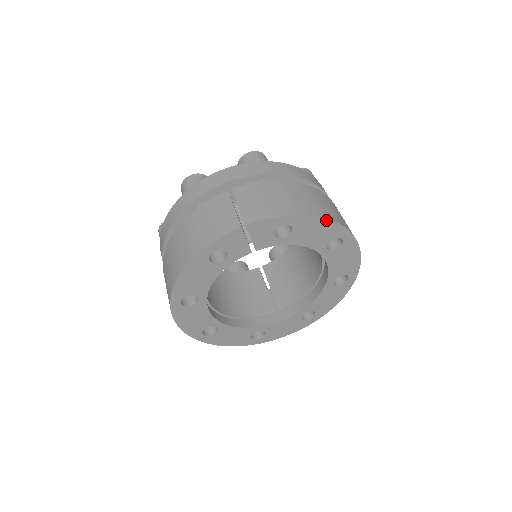
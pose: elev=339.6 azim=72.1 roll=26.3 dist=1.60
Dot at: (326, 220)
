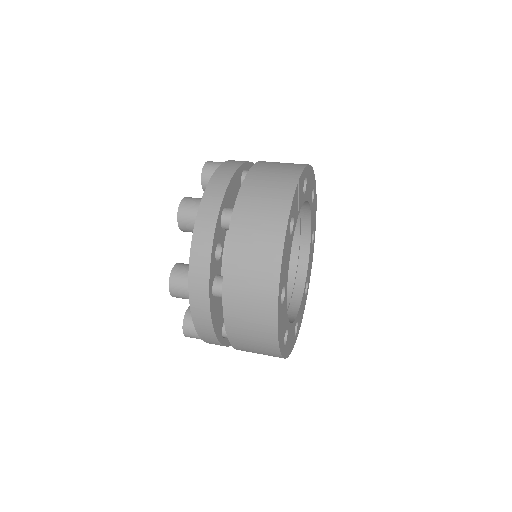
Dot at: (312, 169)
